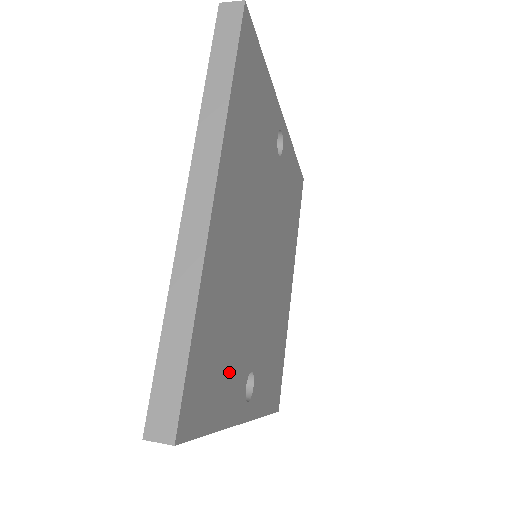
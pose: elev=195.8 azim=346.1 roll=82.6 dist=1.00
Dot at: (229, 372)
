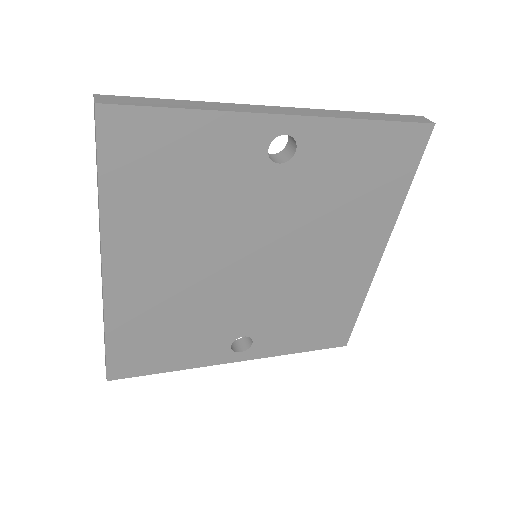
Dot at: (186, 345)
